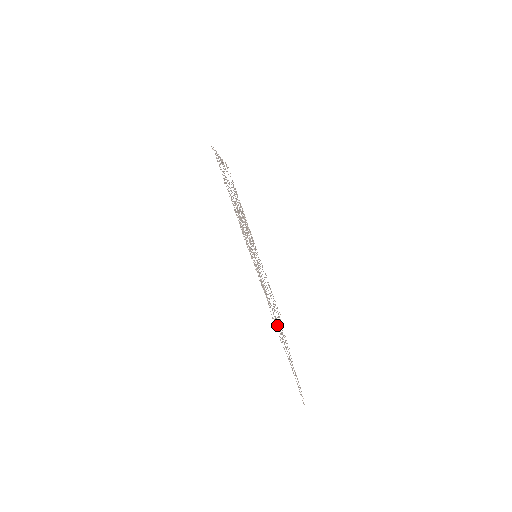
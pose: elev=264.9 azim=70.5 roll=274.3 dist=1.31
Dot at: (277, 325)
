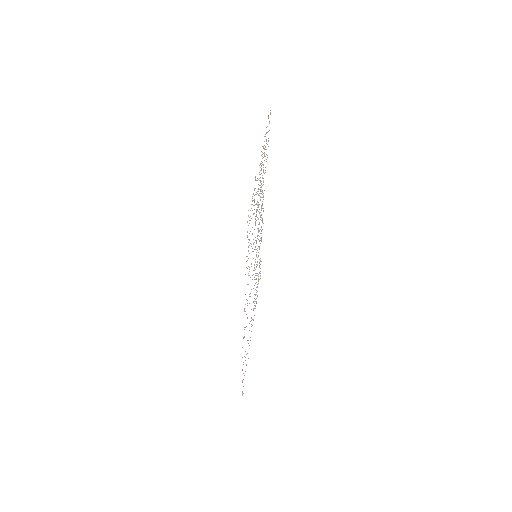
Dot at: occluded
